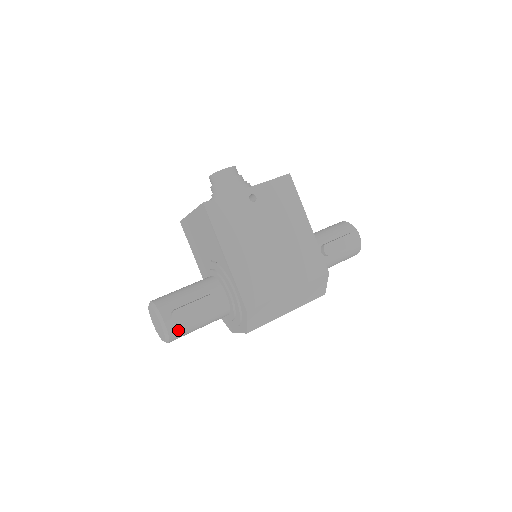
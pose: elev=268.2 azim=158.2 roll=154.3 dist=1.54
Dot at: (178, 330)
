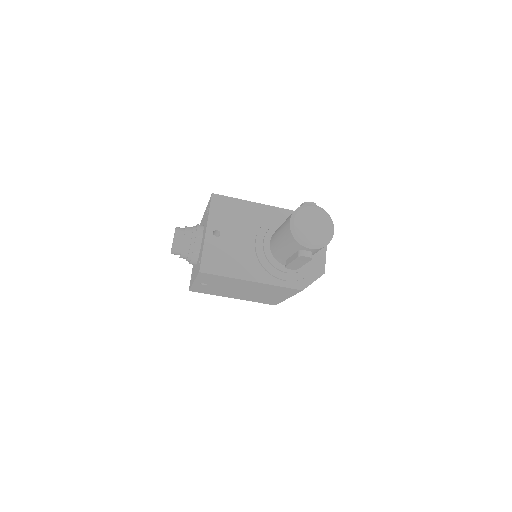
Dot at: occluded
